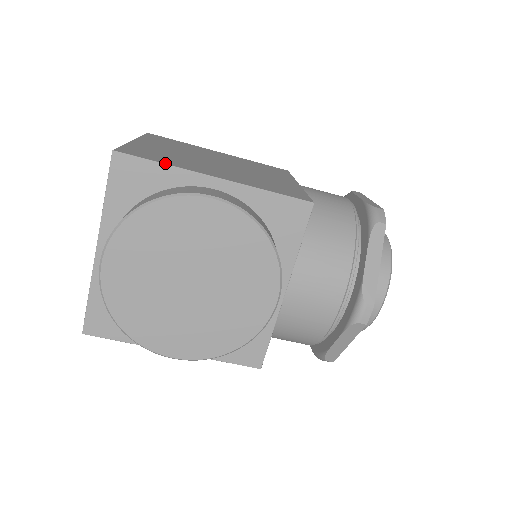
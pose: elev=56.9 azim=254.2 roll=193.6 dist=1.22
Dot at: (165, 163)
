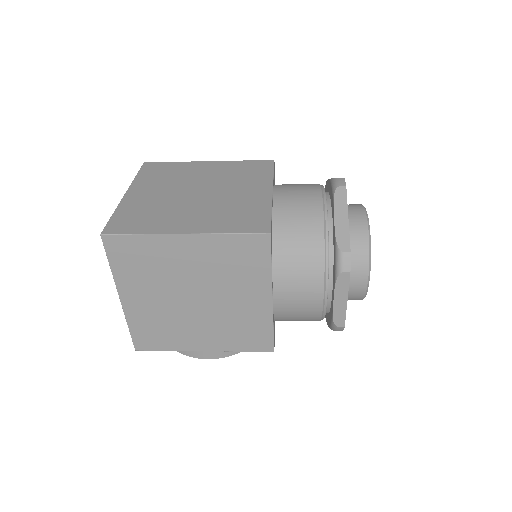
Dot at: (168, 350)
